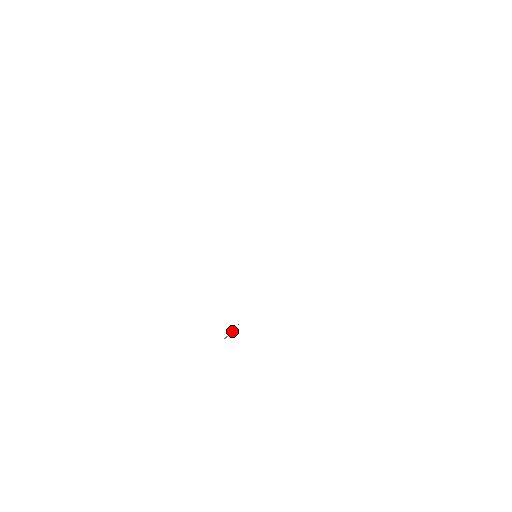
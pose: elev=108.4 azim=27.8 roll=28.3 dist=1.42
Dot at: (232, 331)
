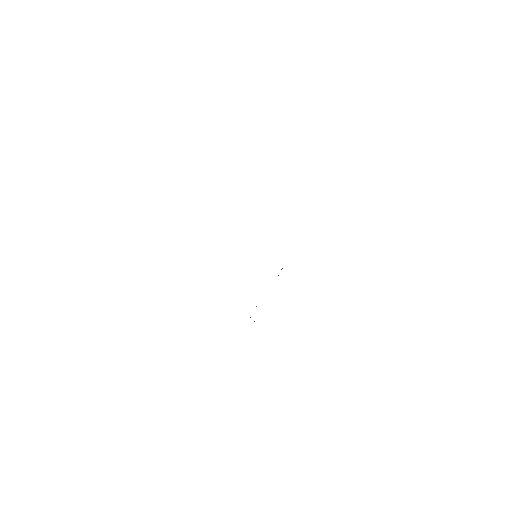
Dot at: occluded
